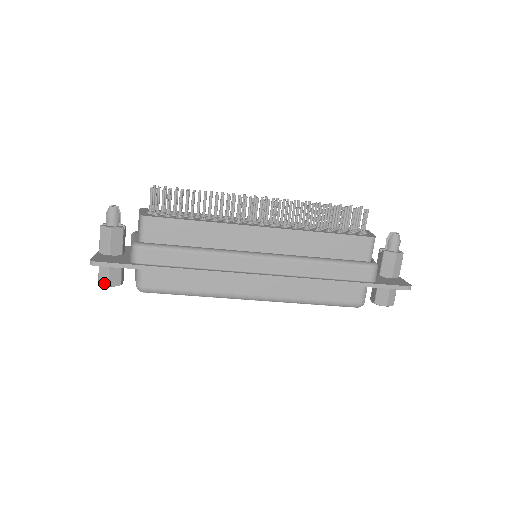
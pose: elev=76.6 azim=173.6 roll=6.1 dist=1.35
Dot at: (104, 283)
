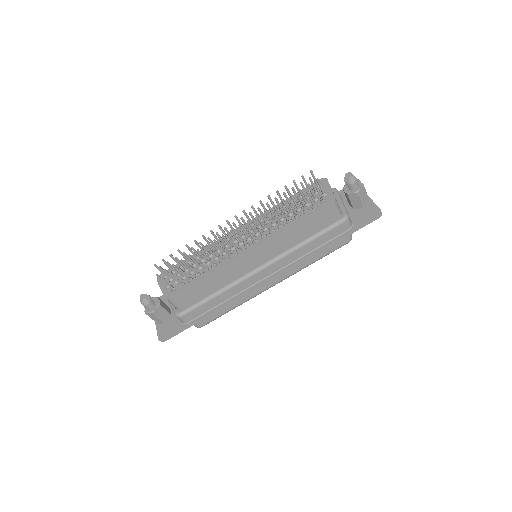
Dot at: occluded
